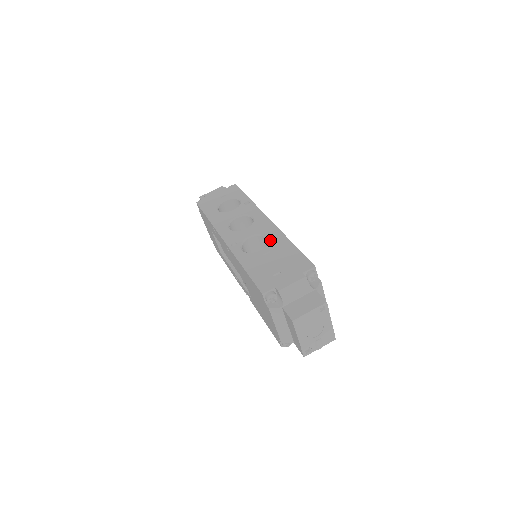
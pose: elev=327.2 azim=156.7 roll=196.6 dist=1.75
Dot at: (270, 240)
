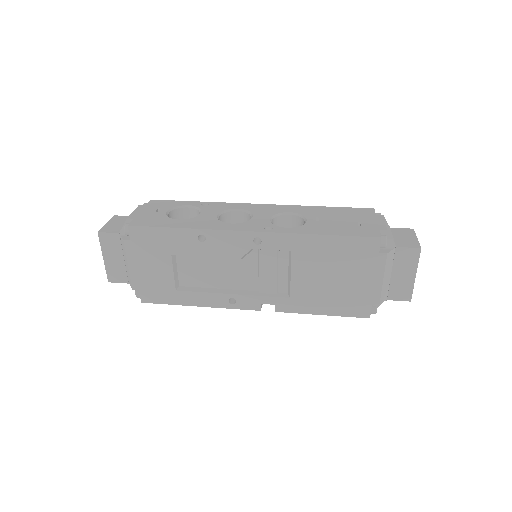
Dot at: (298, 212)
